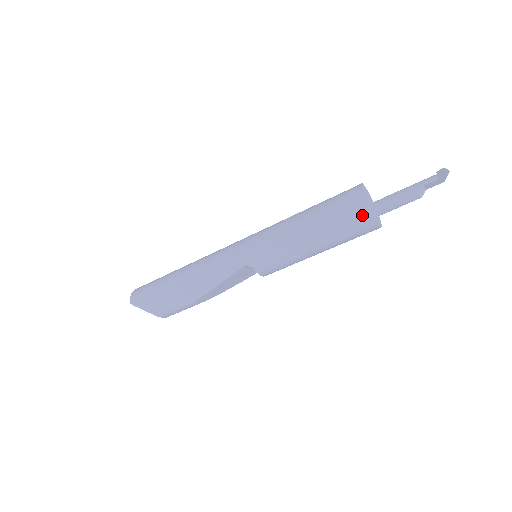
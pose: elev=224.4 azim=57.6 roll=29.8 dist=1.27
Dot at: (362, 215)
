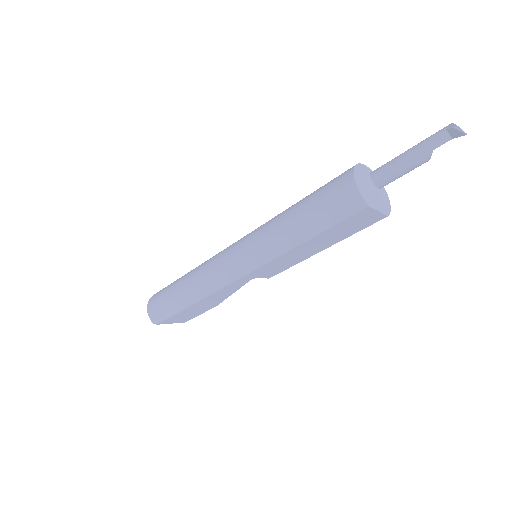
Dot at: (367, 217)
